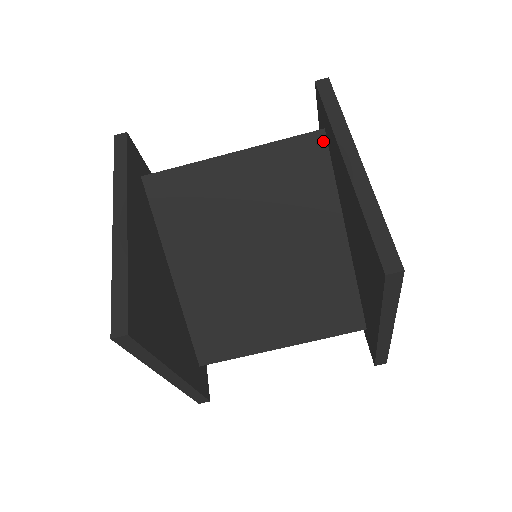
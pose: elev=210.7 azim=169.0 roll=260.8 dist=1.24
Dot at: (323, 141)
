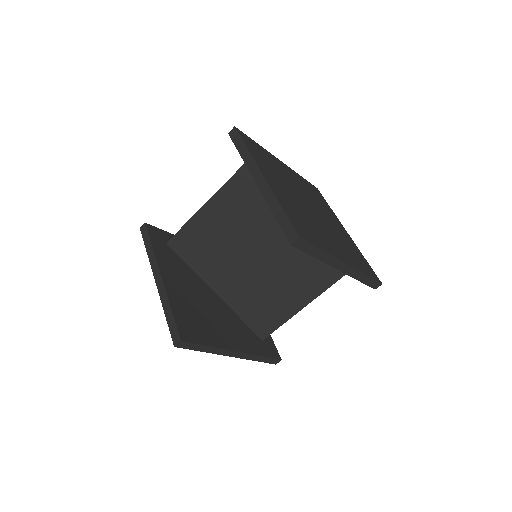
Dot at: occluded
